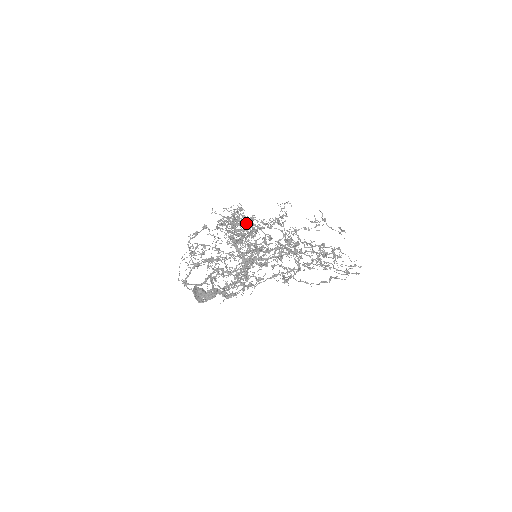
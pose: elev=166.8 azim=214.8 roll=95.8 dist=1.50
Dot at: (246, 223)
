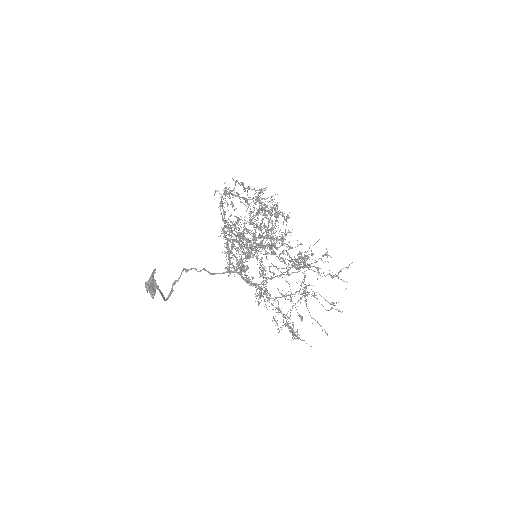
Dot at: (260, 228)
